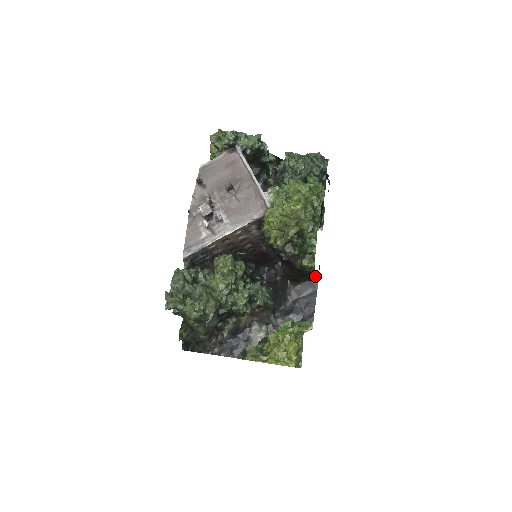
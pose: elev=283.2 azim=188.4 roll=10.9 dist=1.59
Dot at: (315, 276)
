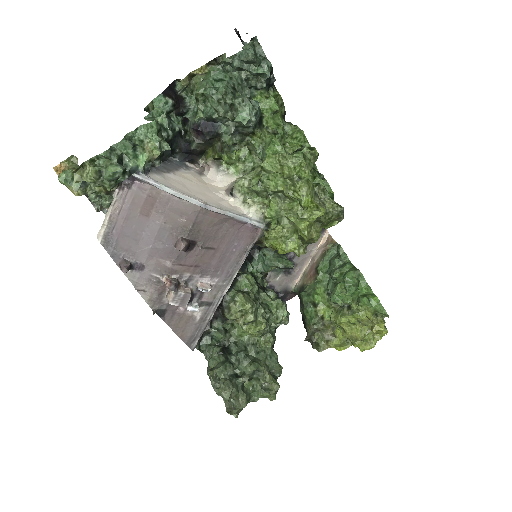
Dot at: occluded
